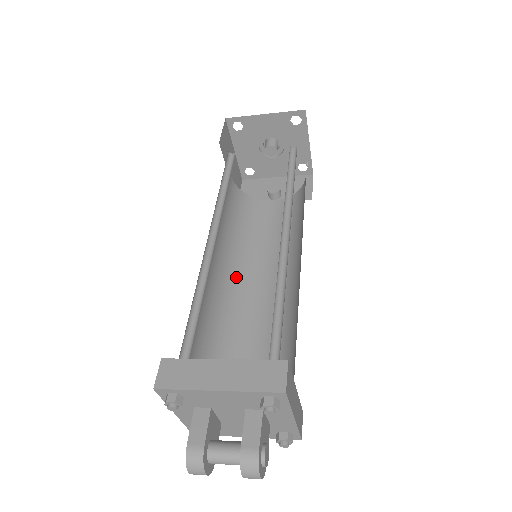
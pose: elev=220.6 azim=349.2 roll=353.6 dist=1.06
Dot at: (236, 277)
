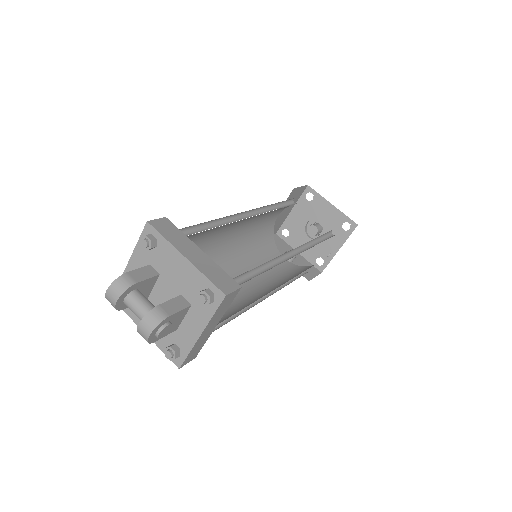
Dot at: (226, 262)
